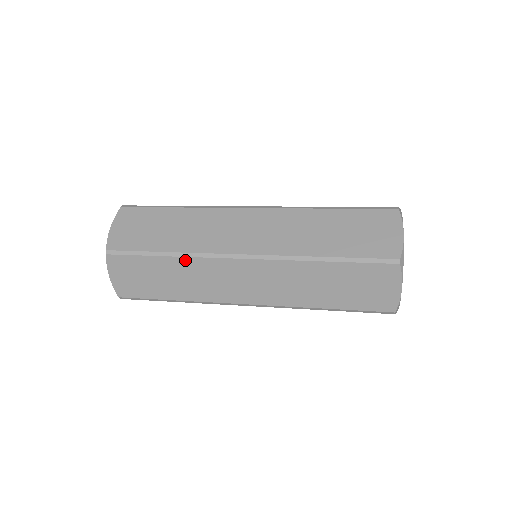
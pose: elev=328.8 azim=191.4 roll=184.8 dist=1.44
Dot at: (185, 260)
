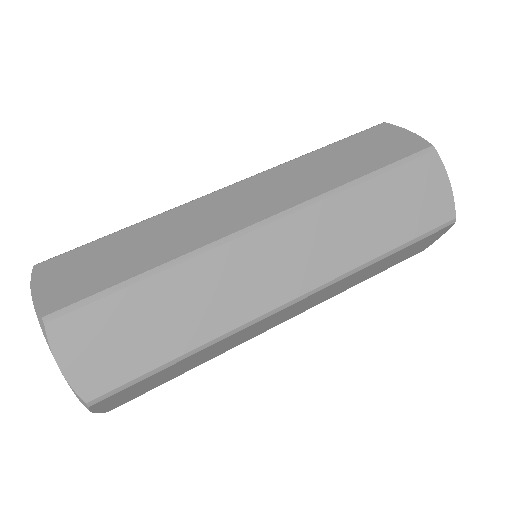
Dot at: (216, 344)
